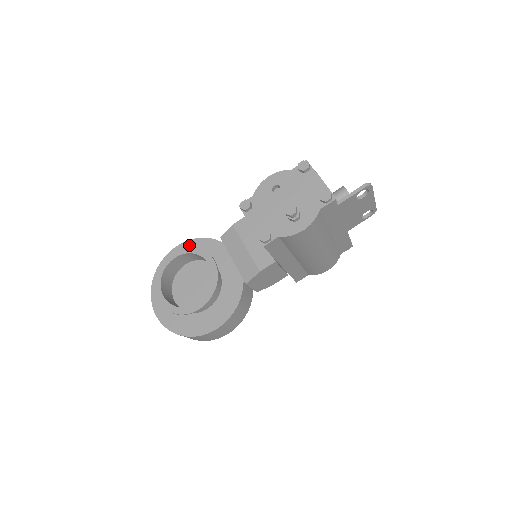
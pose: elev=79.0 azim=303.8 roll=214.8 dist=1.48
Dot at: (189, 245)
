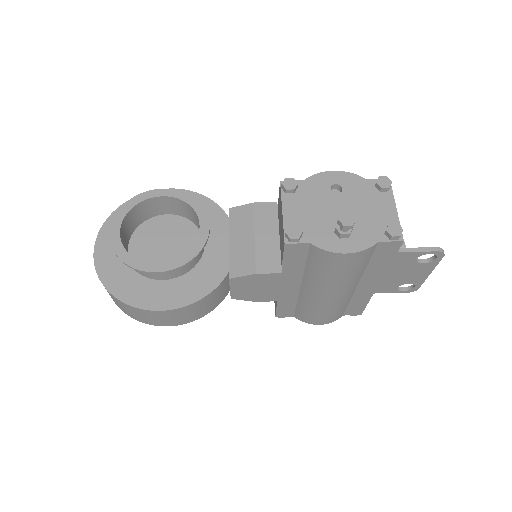
Dot at: occluded
